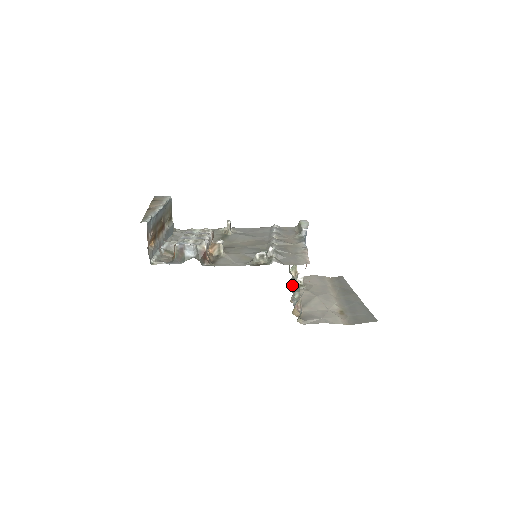
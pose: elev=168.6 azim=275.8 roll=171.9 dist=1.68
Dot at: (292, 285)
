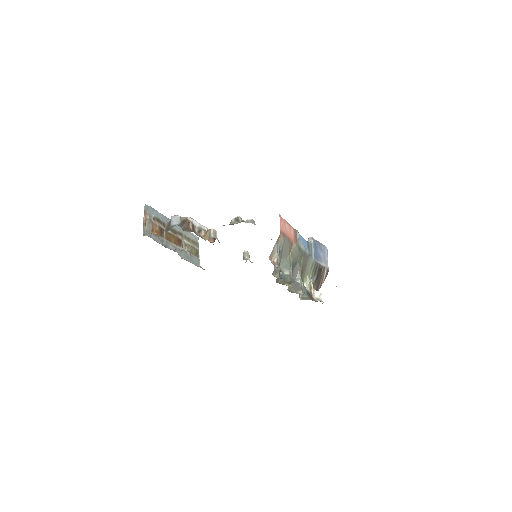
Dot at: (292, 278)
